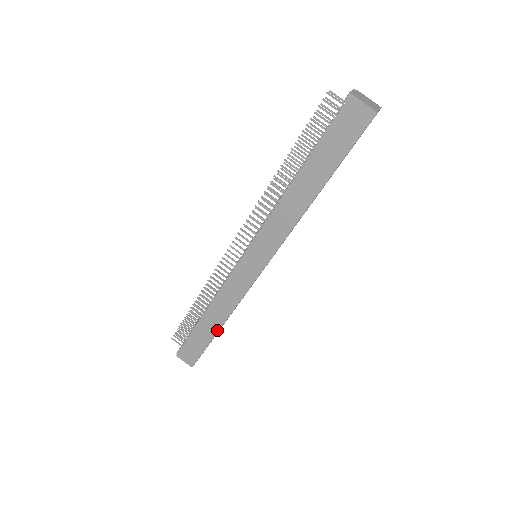
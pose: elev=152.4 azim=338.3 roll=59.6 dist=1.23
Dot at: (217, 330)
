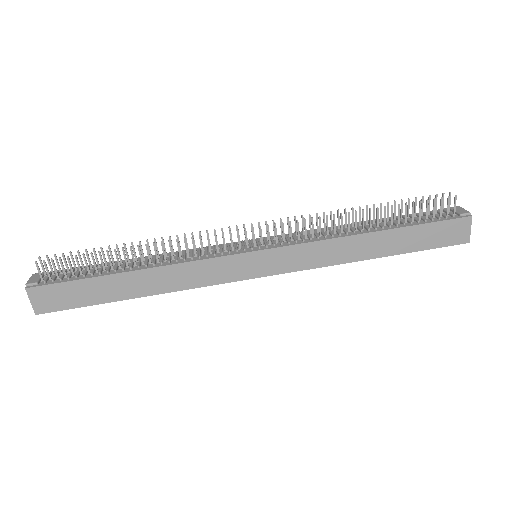
Dot at: (132, 297)
